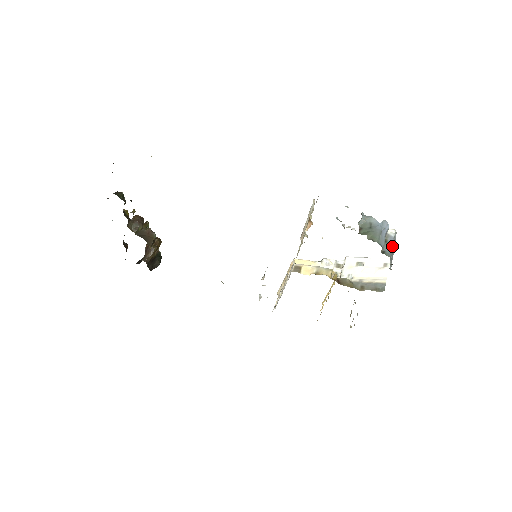
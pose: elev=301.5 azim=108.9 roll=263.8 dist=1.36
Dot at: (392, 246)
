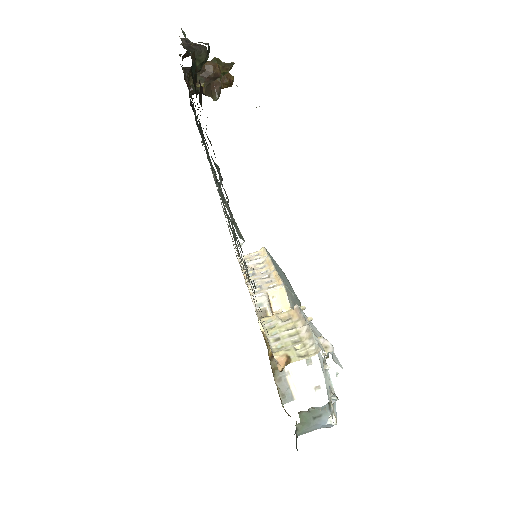
Dot at: occluded
